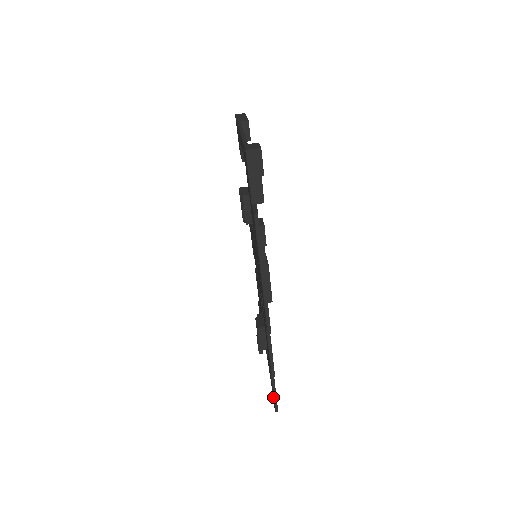
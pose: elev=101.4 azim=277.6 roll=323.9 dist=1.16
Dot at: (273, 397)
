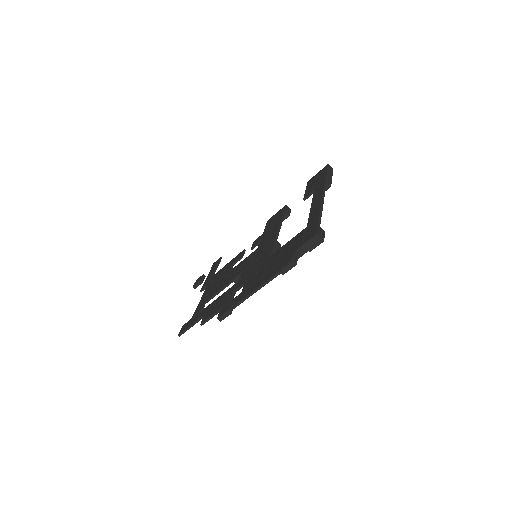
Dot at: (186, 329)
